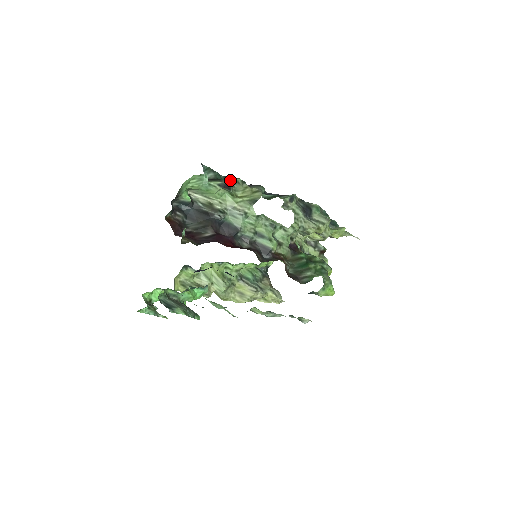
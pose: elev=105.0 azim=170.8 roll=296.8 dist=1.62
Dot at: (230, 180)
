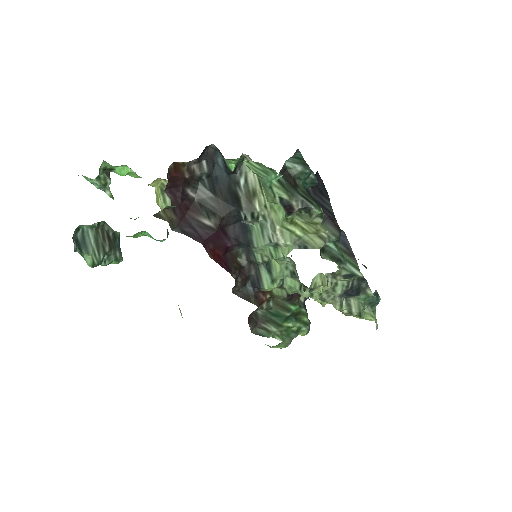
Dot at: (304, 204)
